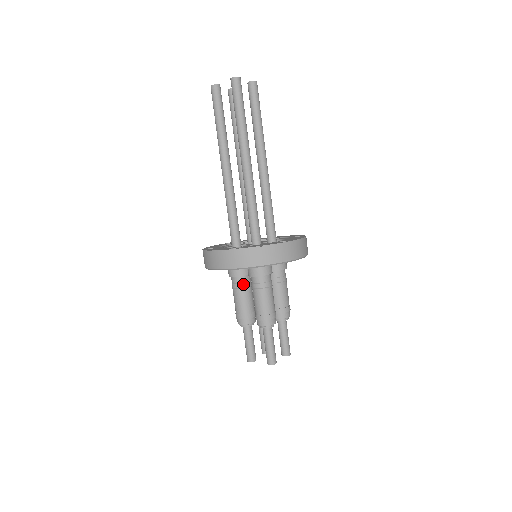
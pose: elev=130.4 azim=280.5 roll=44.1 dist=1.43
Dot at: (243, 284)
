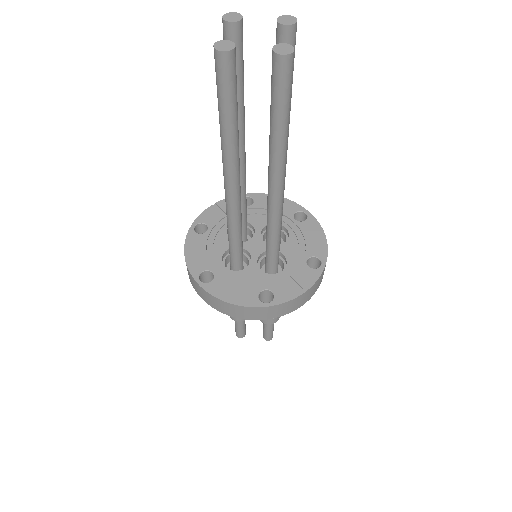
Dot at: occluded
